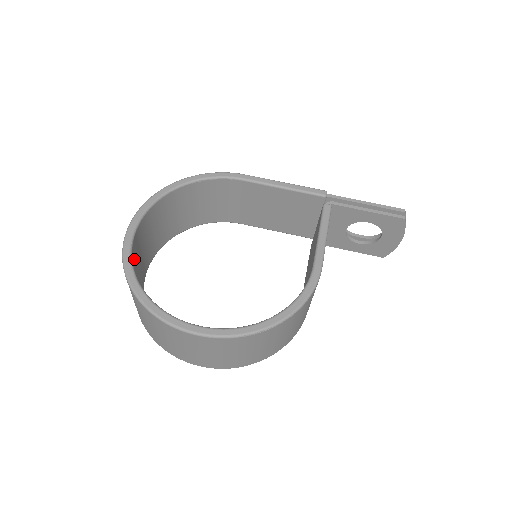
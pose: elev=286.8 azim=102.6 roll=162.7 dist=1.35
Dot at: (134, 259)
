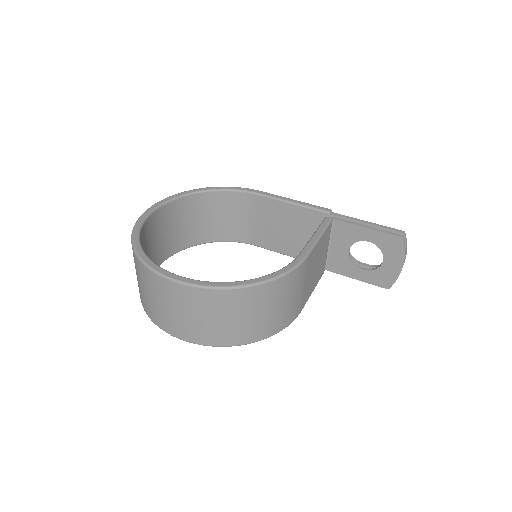
Dot at: (146, 233)
